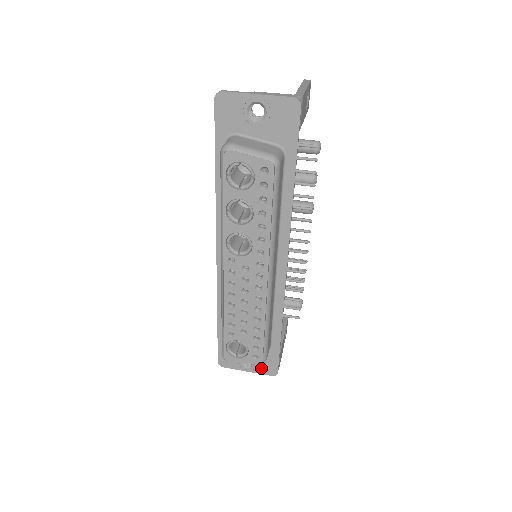
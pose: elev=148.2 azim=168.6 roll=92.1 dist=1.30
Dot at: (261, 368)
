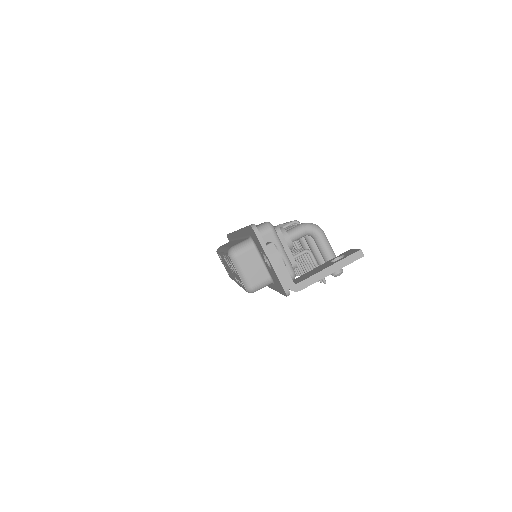
Dot at: occluded
